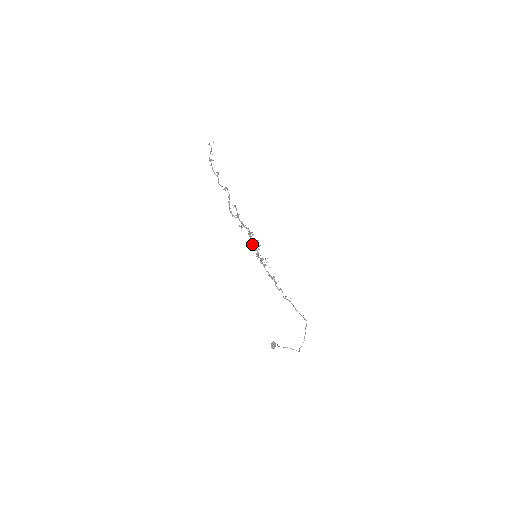
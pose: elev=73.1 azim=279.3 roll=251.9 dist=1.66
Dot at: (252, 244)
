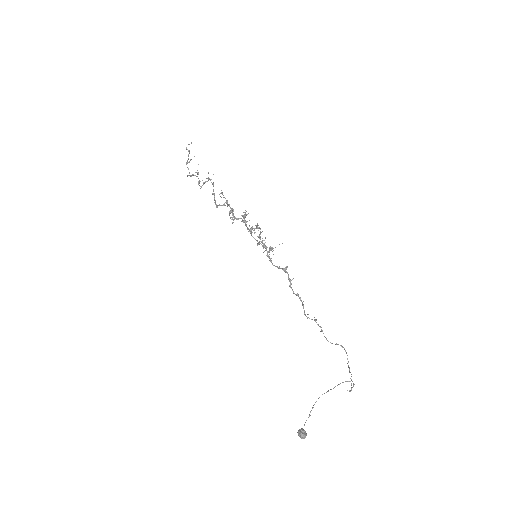
Dot at: occluded
